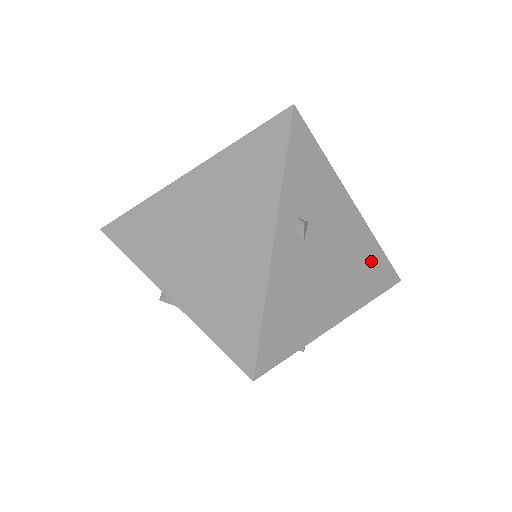
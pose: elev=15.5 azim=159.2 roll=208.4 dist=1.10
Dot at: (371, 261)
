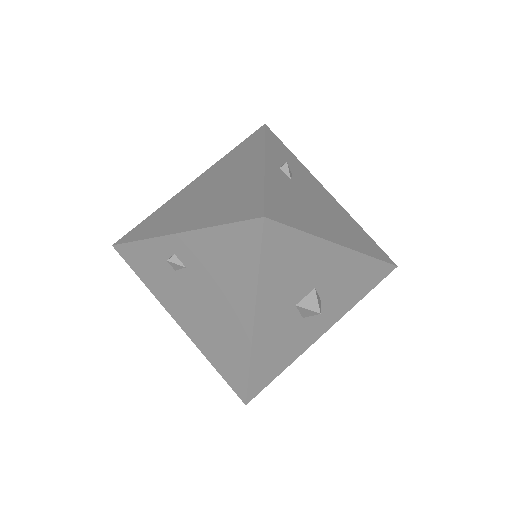
Dot at: (359, 233)
